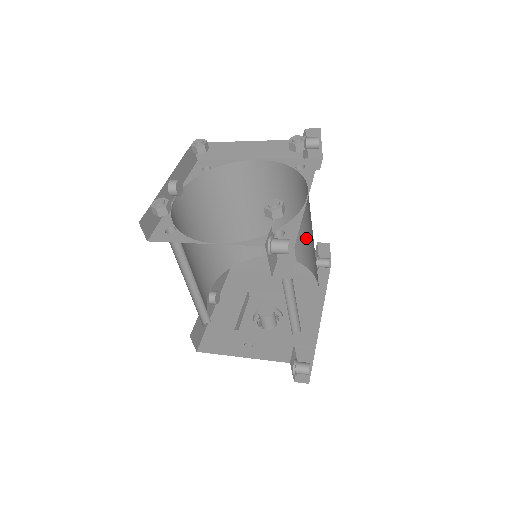
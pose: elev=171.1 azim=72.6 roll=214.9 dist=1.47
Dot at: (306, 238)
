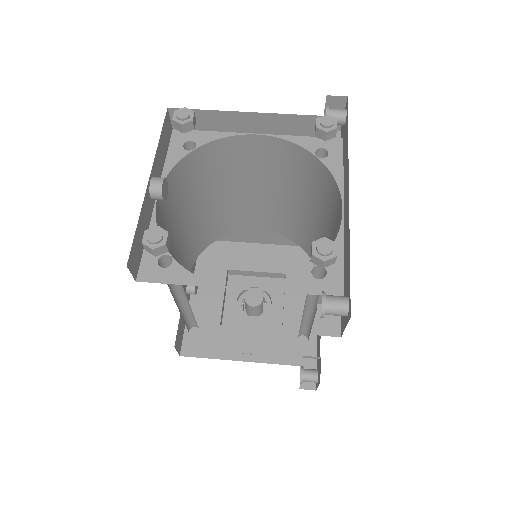
Dot at: (309, 224)
